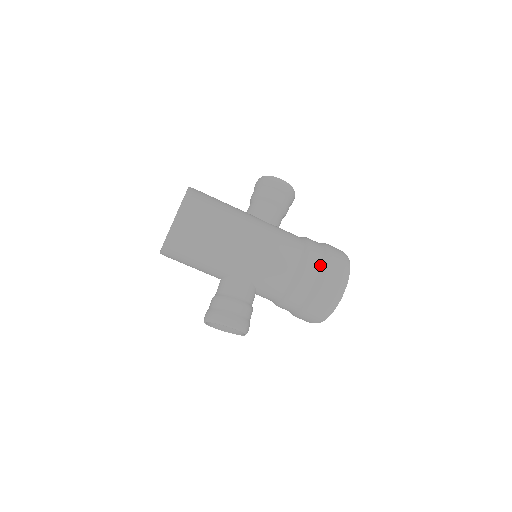
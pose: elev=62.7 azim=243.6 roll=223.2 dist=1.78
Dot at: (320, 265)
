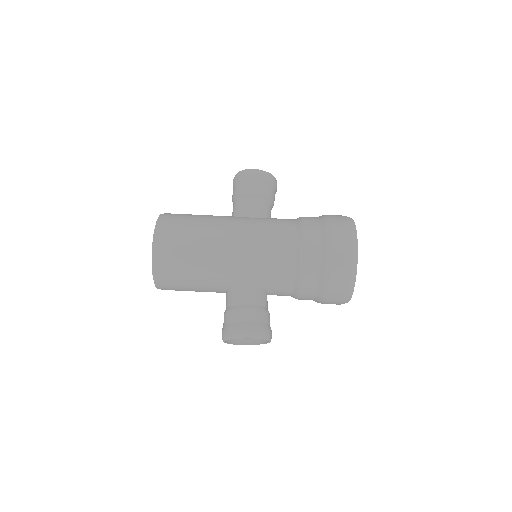
Dot at: (320, 239)
